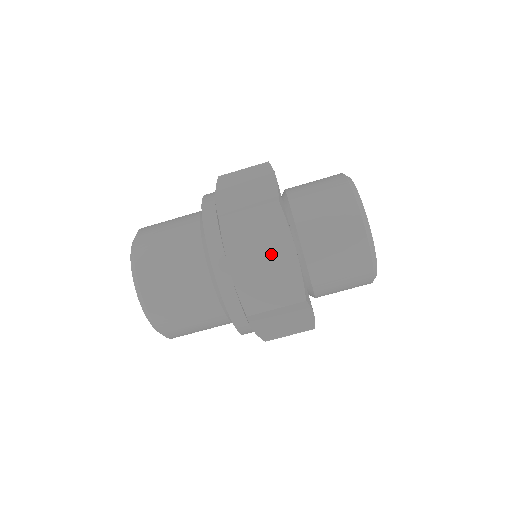
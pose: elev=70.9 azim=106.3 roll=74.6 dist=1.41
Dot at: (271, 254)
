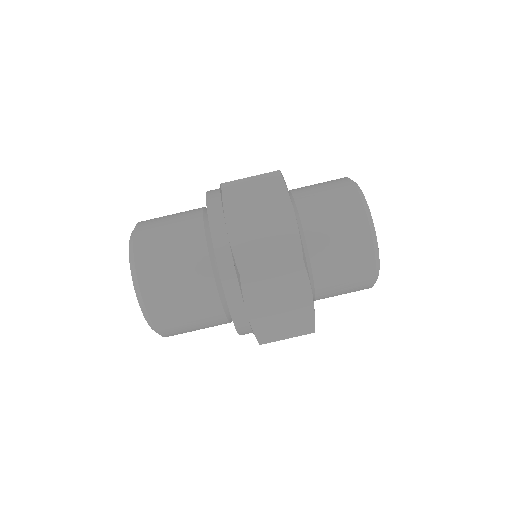
Dot at: (289, 302)
